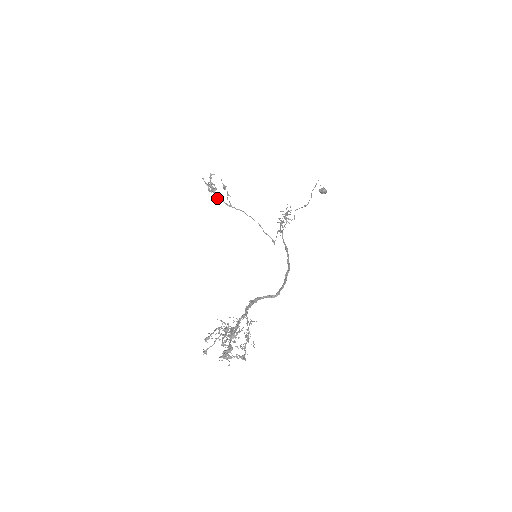
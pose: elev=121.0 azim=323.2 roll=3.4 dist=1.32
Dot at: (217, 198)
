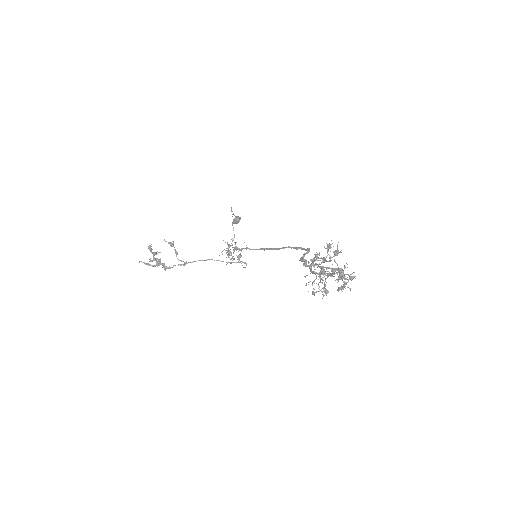
Dot at: (167, 267)
